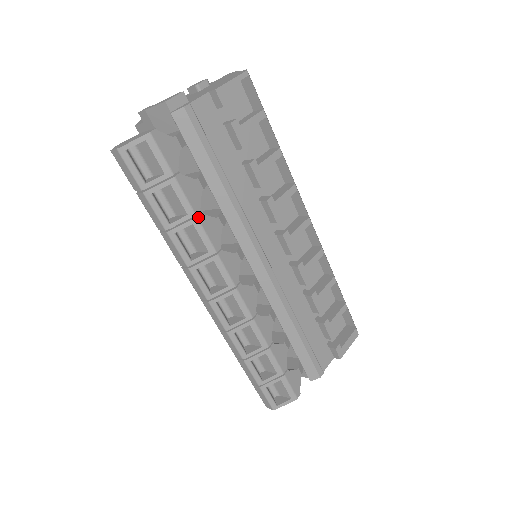
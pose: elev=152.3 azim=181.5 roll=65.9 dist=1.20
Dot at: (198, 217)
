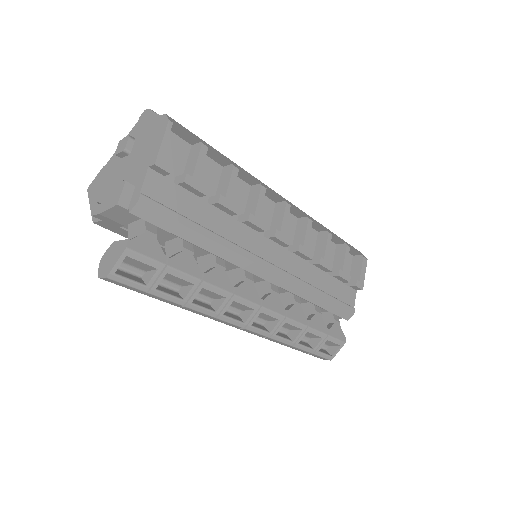
Dot at: (203, 280)
